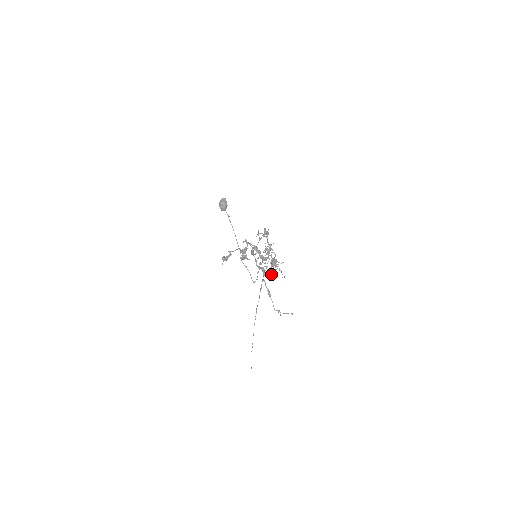
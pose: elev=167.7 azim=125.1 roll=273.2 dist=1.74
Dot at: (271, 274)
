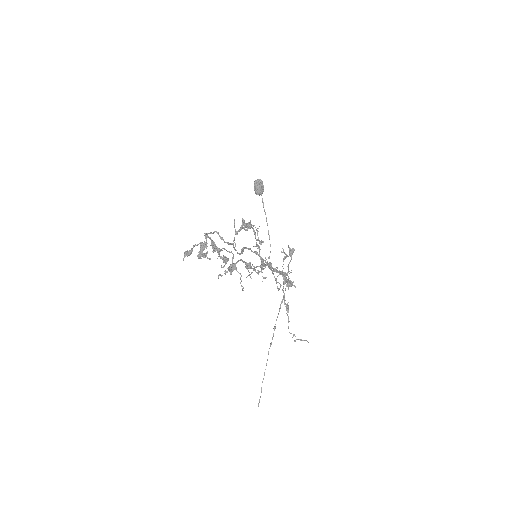
Dot at: (290, 283)
